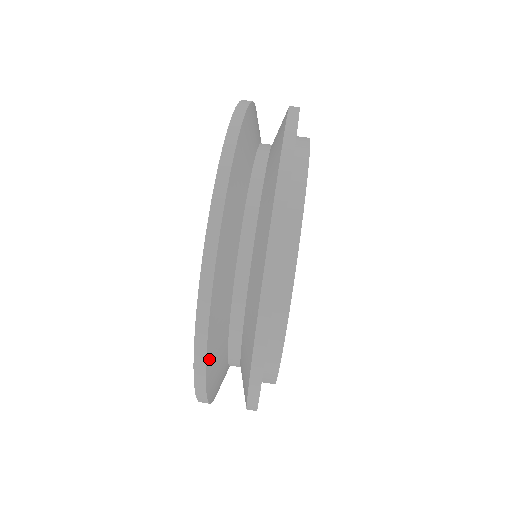
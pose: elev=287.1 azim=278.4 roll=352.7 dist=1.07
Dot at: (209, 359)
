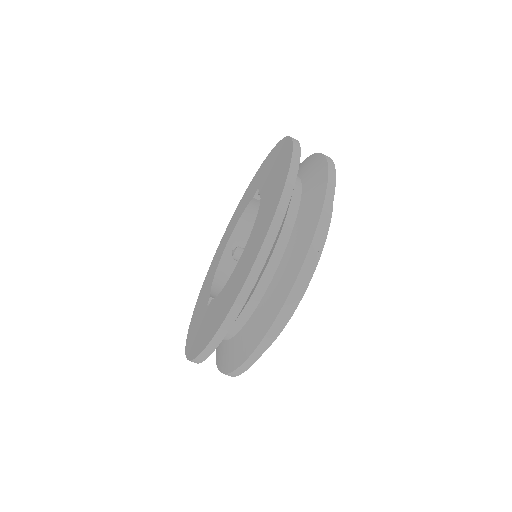
Dot at: occluded
